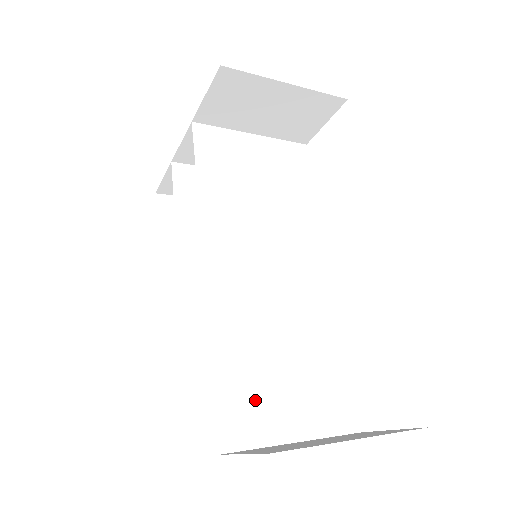
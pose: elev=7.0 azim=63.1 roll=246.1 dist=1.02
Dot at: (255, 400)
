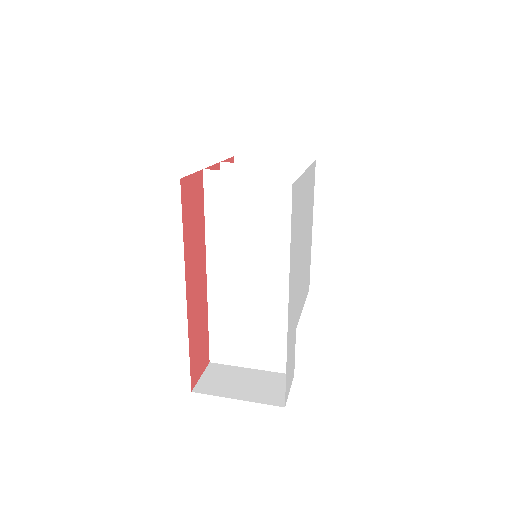
Dot at: (230, 345)
